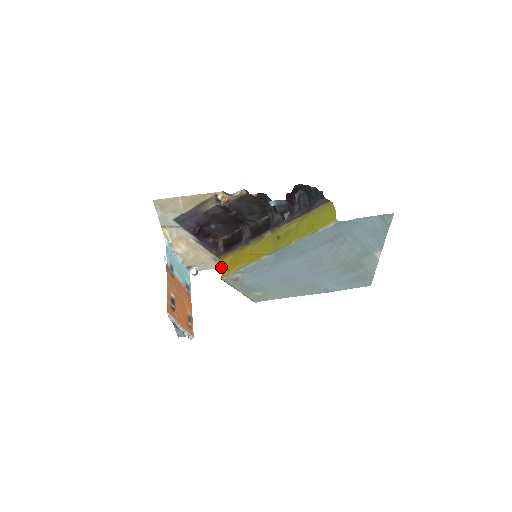
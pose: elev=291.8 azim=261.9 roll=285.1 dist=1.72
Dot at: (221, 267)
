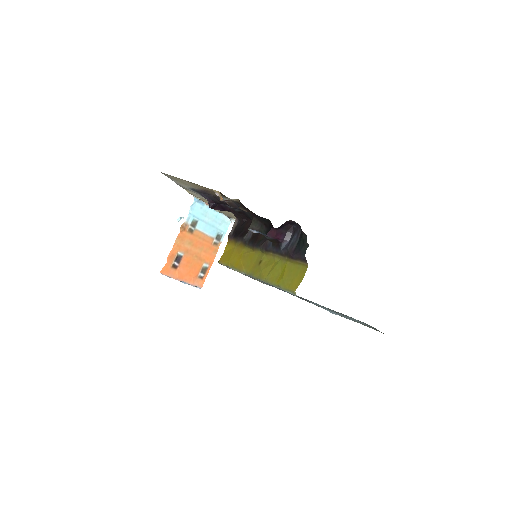
Dot at: (225, 249)
